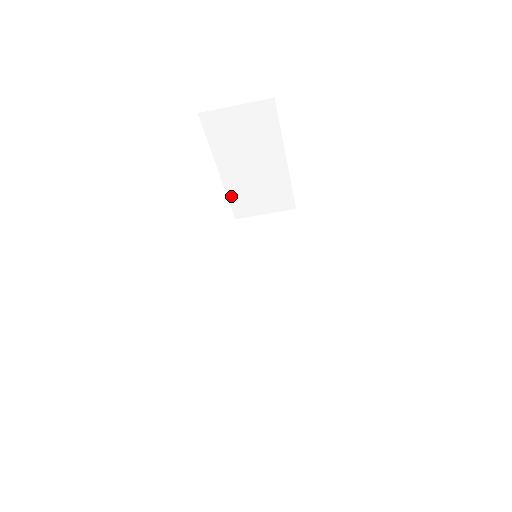
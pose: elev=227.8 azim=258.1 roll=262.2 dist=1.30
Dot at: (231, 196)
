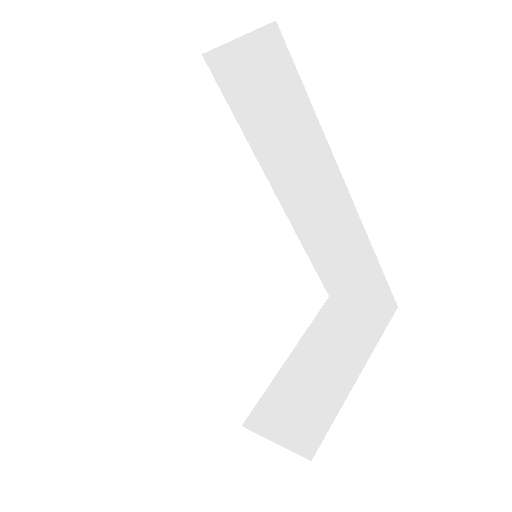
Dot at: occluded
